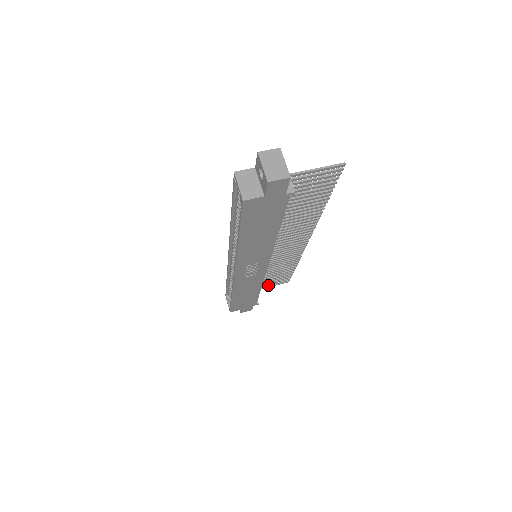
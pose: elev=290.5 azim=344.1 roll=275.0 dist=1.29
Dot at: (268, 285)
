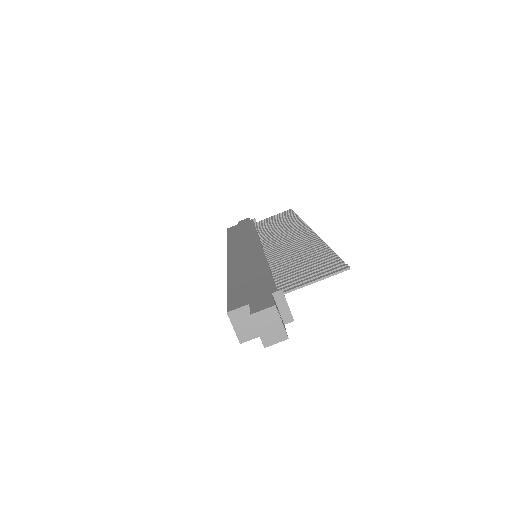
Dot at: (270, 219)
